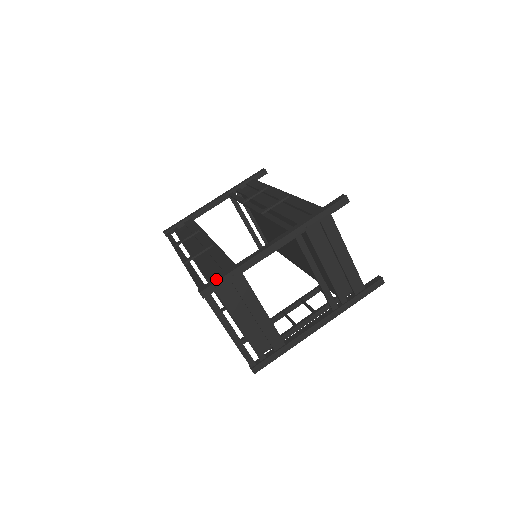
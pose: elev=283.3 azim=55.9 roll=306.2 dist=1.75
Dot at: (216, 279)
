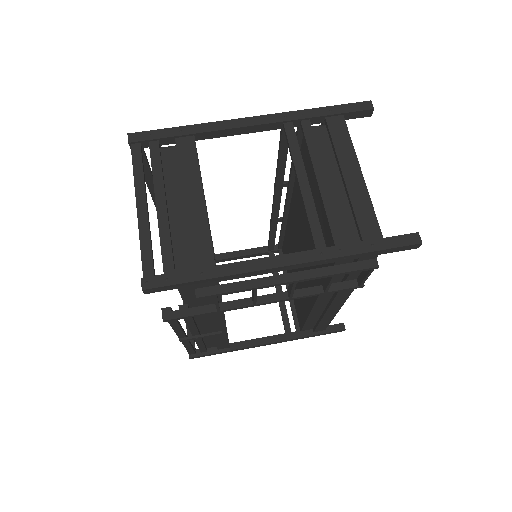
Dot at: (158, 132)
